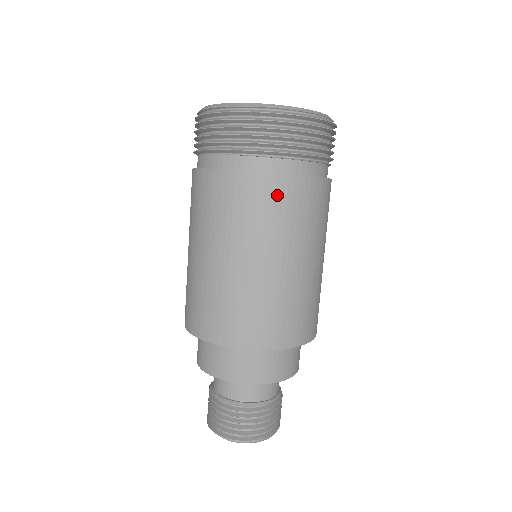
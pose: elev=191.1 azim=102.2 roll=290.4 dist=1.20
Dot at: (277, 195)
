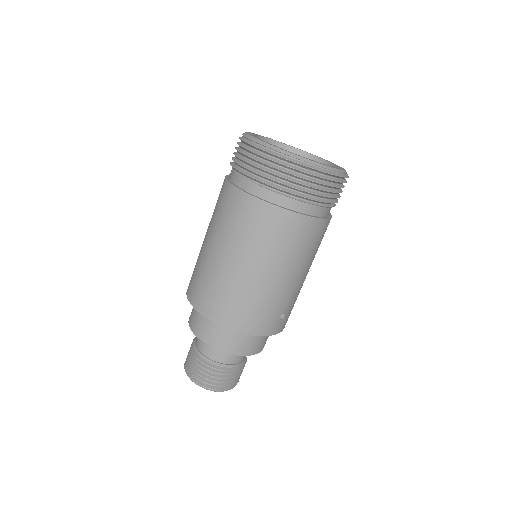
Dot at: (237, 206)
